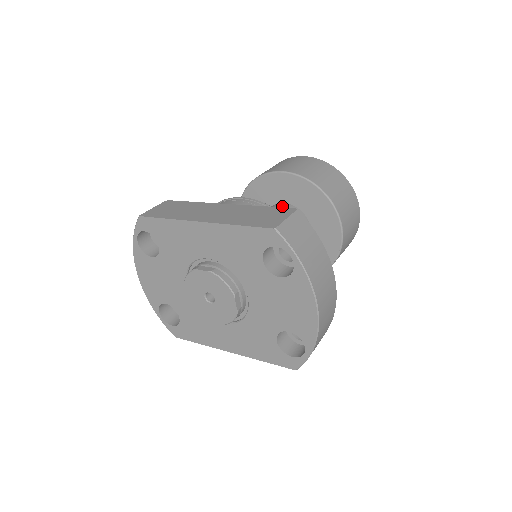
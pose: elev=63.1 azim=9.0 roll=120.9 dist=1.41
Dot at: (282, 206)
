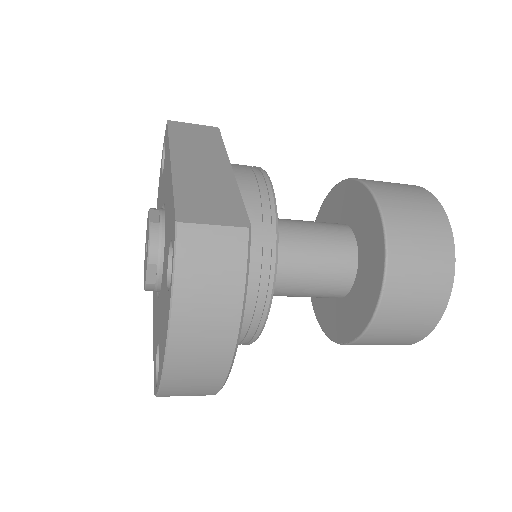
Dot at: (342, 231)
